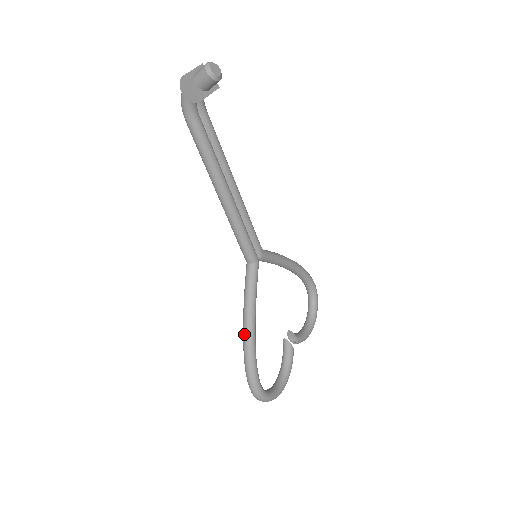
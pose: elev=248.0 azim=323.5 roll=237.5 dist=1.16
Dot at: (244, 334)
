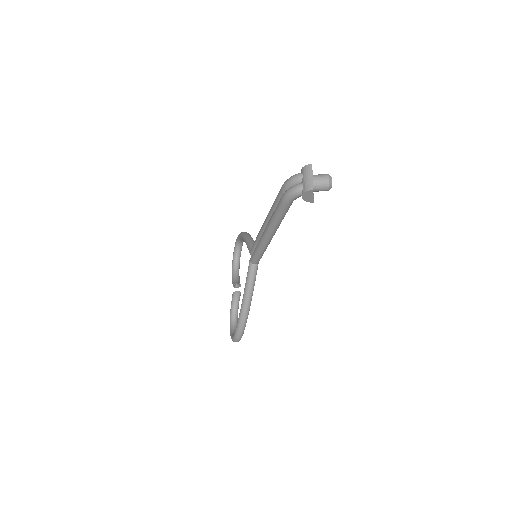
Dot at: (244, 311)
